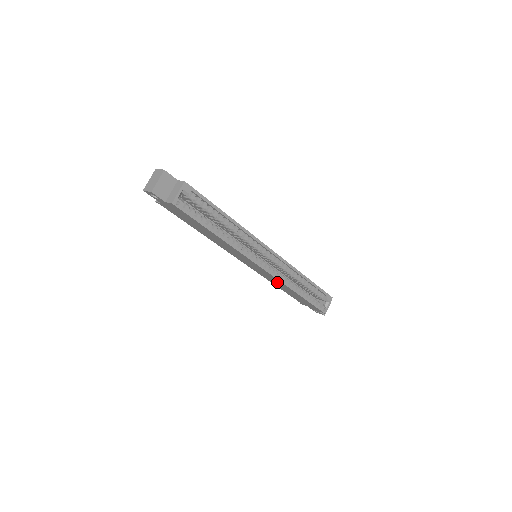
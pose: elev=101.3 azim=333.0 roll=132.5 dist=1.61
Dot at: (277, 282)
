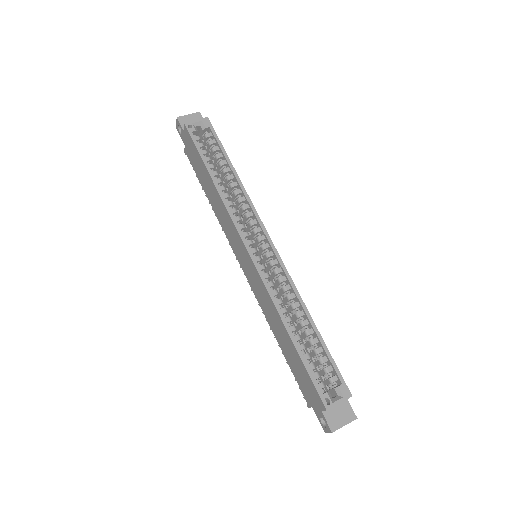
Dot at: (268, 304)
